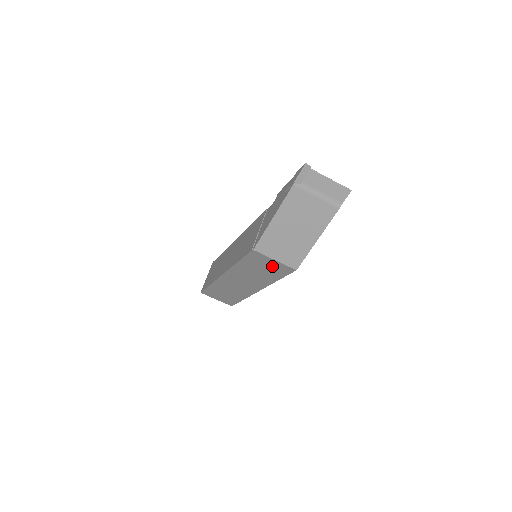
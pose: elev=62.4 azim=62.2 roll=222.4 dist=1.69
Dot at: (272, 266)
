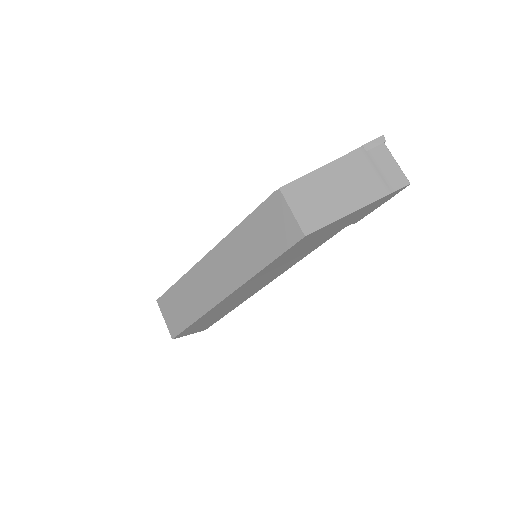
Dot at: (281, 227)
